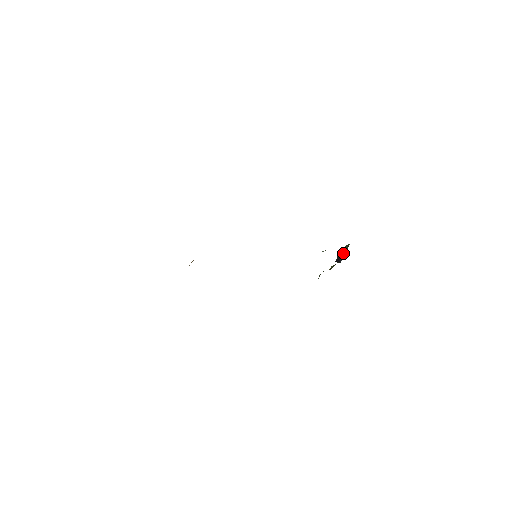
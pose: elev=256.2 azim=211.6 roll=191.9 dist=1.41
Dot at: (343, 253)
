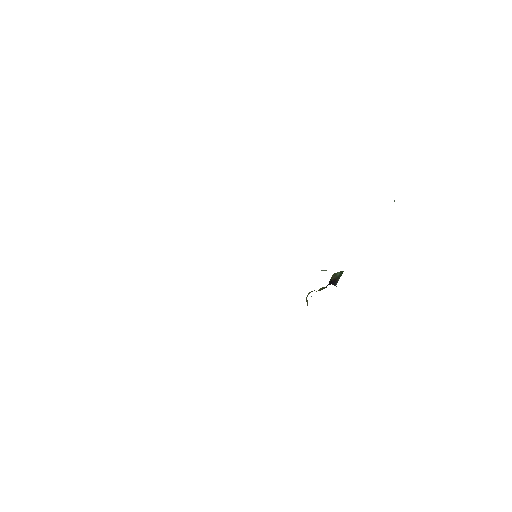
Dot at: (338, 278)
